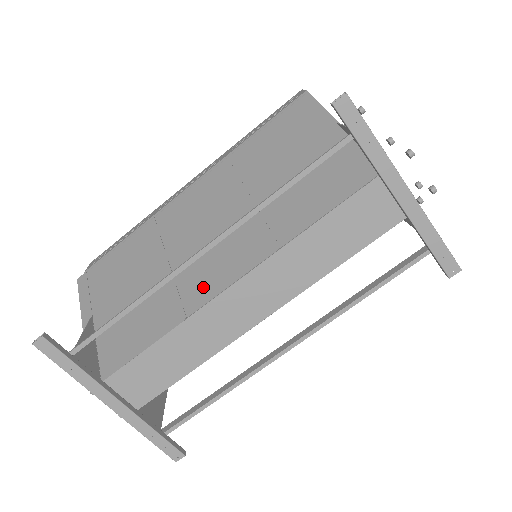
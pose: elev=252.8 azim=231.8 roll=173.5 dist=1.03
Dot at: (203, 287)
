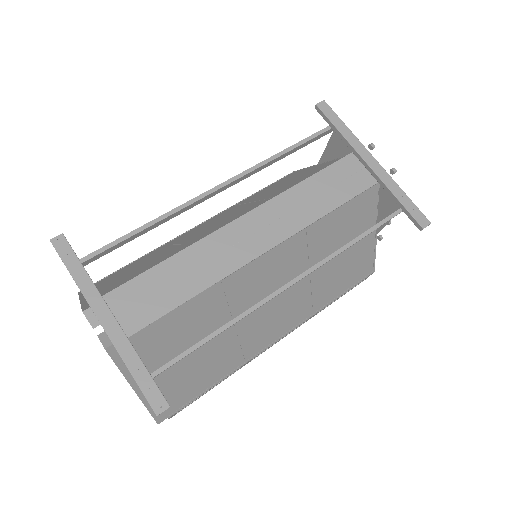
Dot at: occluded
